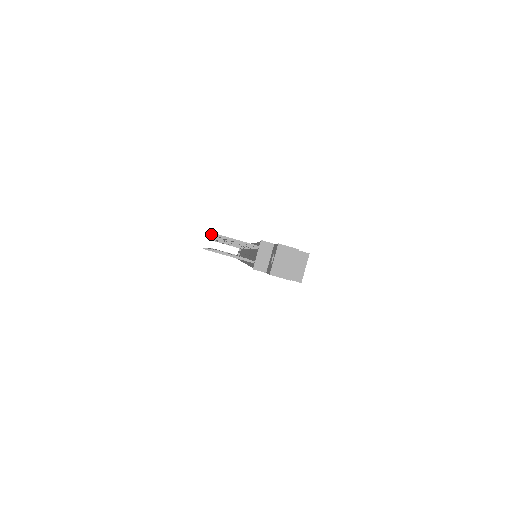
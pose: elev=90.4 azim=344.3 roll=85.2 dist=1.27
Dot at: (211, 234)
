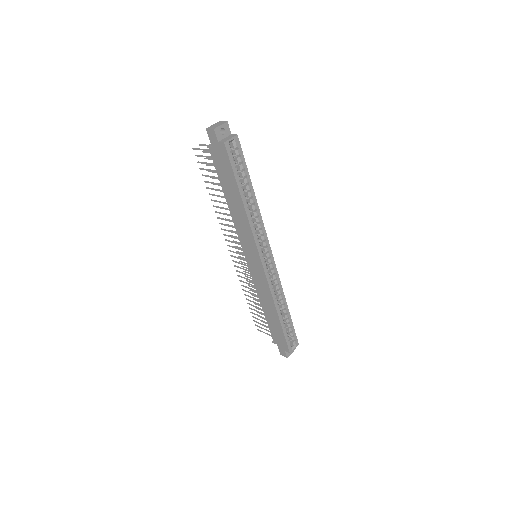
Dot at: (200, 144)
